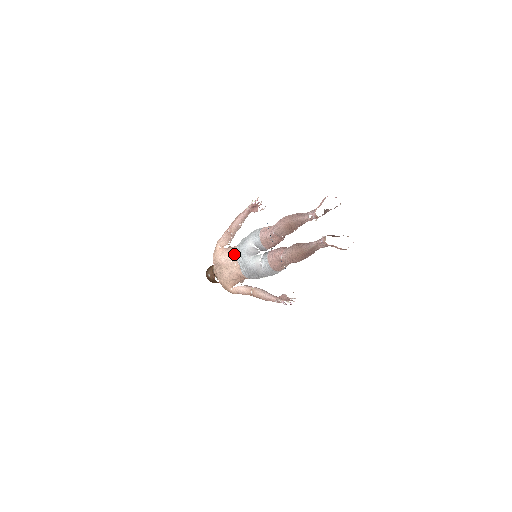
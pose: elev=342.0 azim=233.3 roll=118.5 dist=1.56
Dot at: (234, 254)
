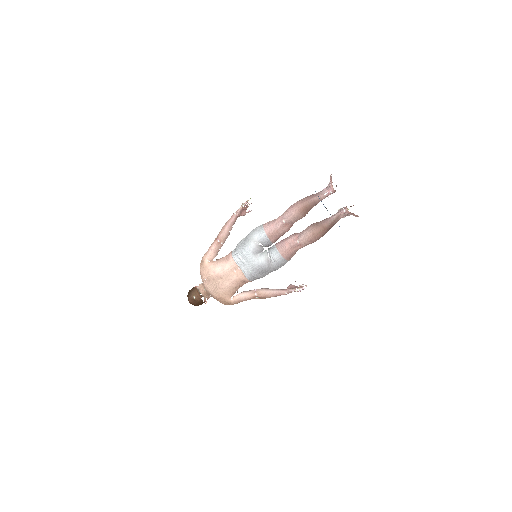
Dot at: (232, 261)
